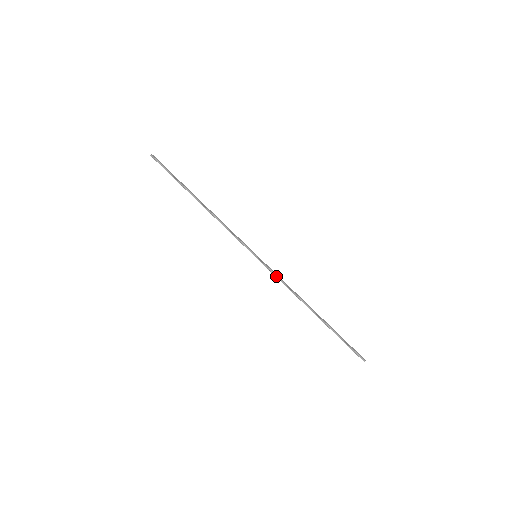
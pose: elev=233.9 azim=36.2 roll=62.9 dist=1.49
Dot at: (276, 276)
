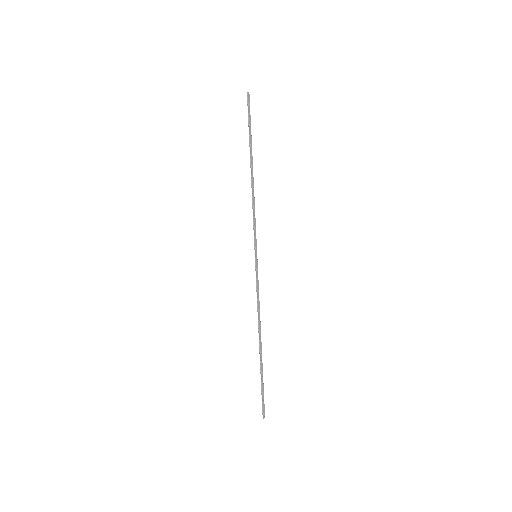
Dot at: (257, 287)
